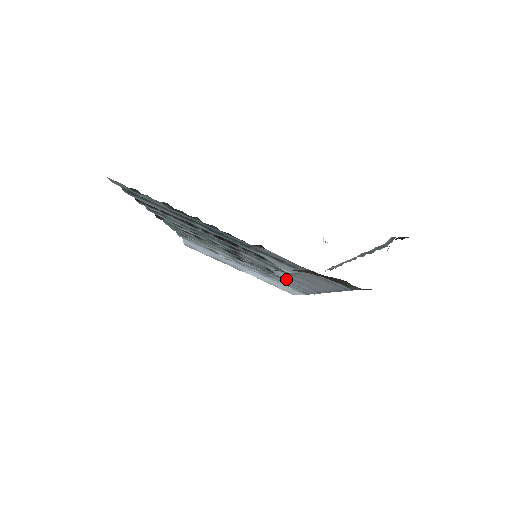
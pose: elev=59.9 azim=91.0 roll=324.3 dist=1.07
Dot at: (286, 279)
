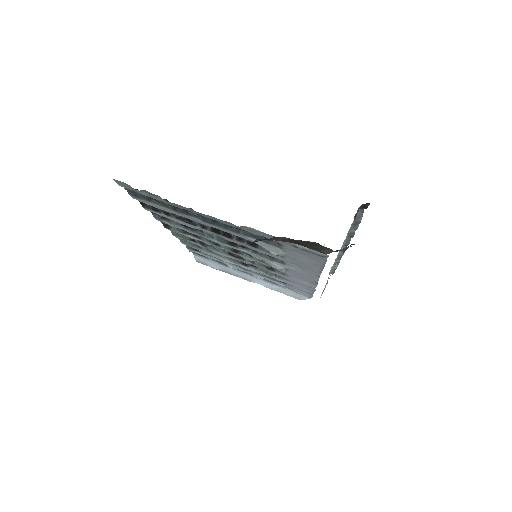
Dot at: (286, 276)
